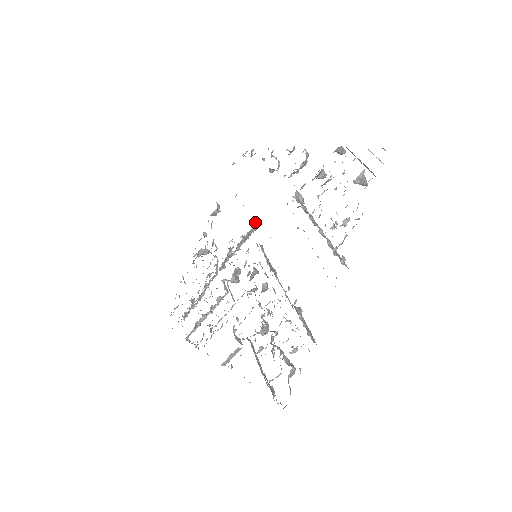
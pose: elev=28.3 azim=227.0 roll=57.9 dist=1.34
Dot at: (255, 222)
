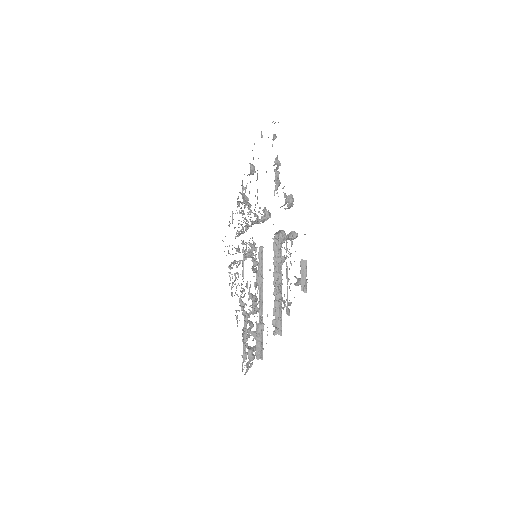
Dot at: (267, 214)
